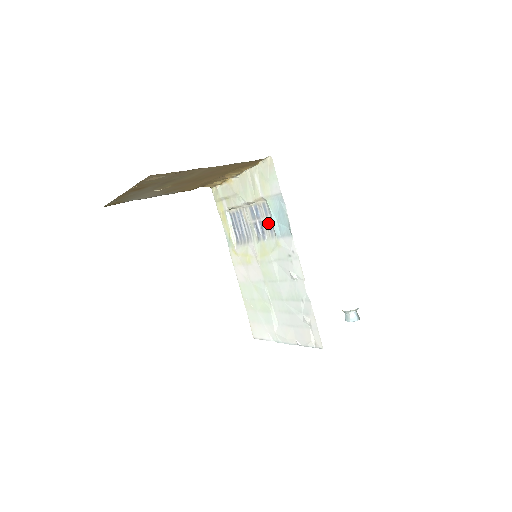
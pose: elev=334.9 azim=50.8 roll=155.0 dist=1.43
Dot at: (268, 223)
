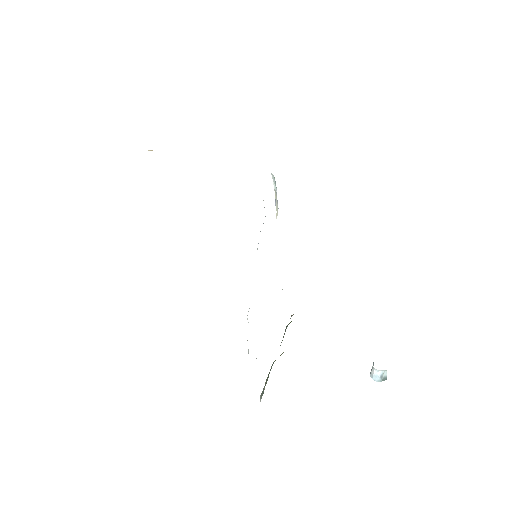
Dot at: occluded
